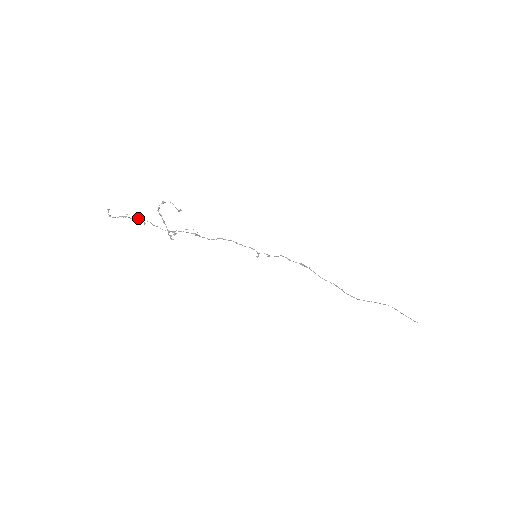
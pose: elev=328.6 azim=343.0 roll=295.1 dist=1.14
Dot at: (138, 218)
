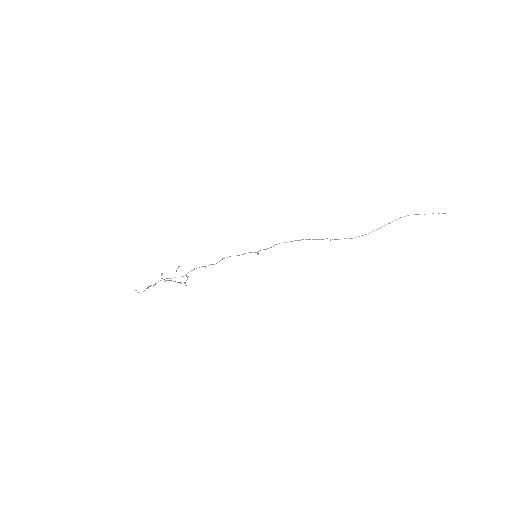
Dot at: (158, 281)
